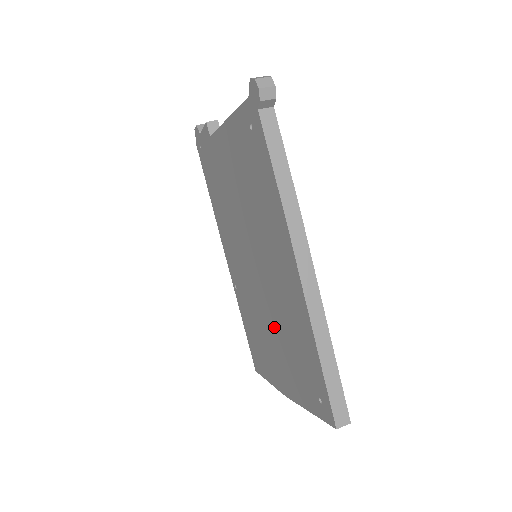
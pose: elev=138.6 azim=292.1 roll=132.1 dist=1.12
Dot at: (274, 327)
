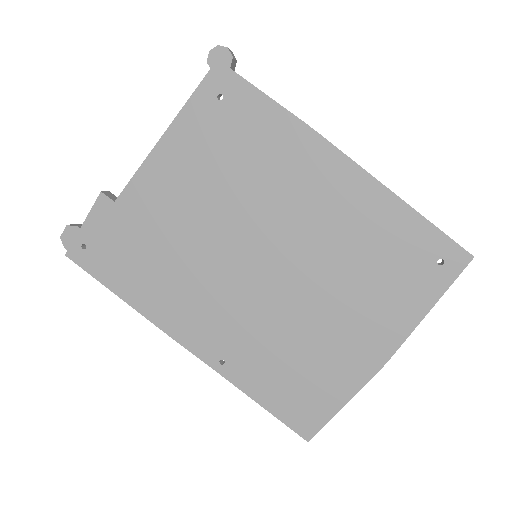
Dot at: (330, 292)
